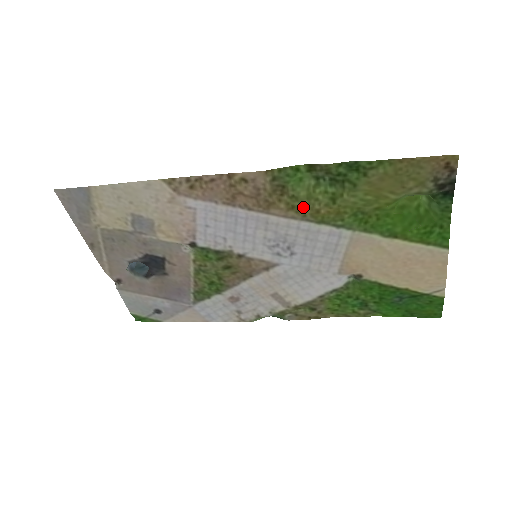
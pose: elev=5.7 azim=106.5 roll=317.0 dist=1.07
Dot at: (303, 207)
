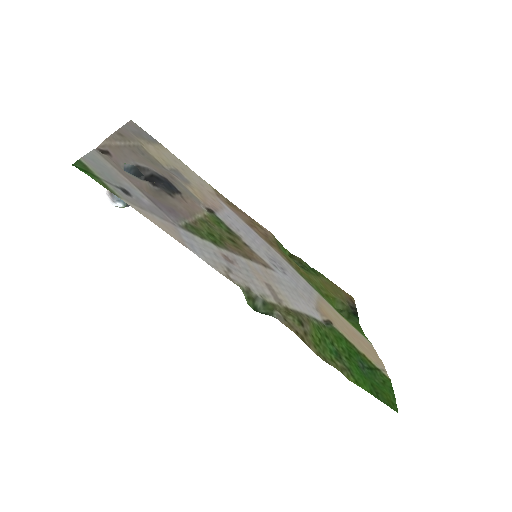
Dot at: (291, 260)
